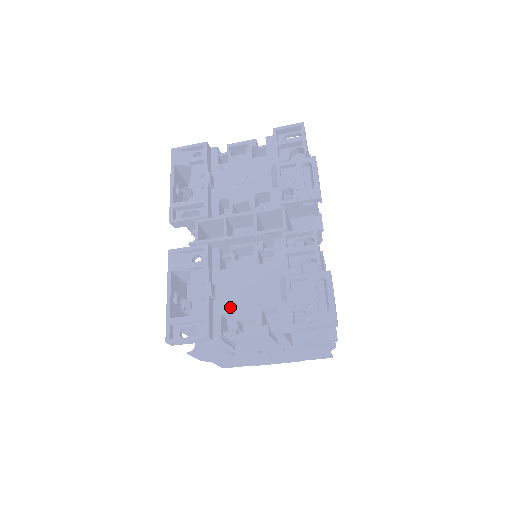
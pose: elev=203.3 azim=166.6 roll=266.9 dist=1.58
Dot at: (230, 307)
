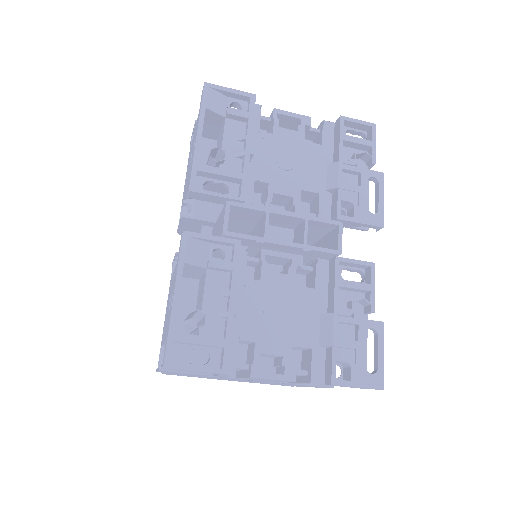
Dot at: (253, 333)
